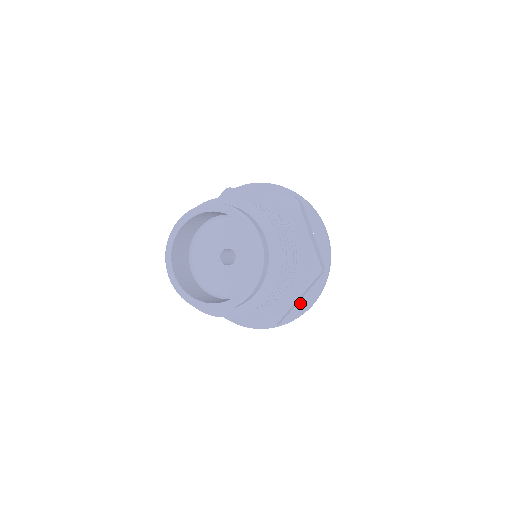
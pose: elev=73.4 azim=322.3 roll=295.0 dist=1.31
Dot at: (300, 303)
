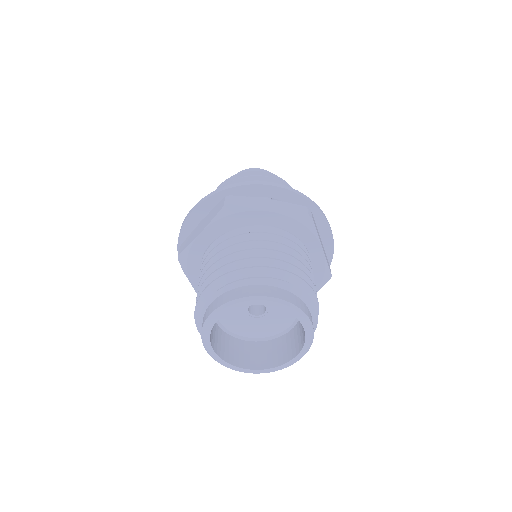
Dot at: occluded
